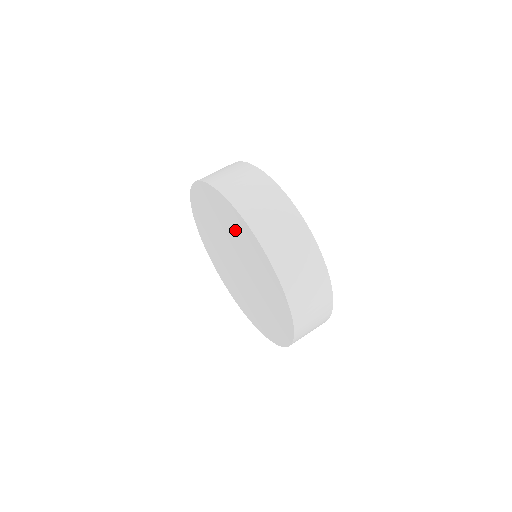
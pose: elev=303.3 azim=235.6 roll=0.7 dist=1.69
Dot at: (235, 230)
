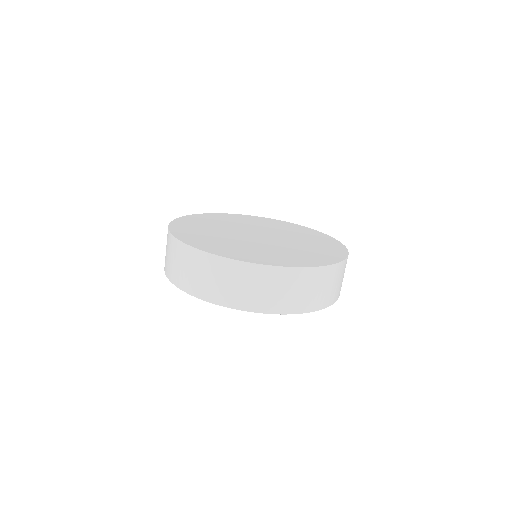
Dot at: occluded
